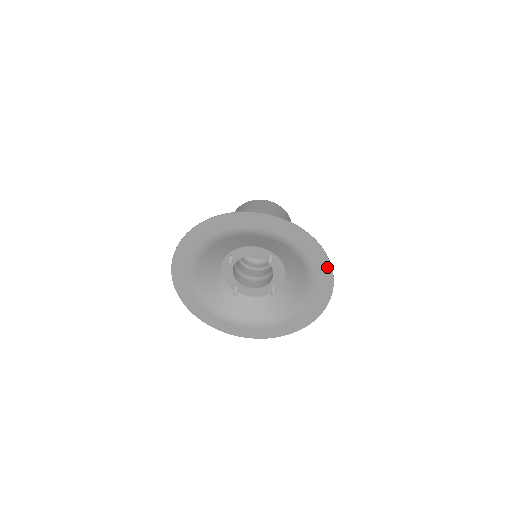
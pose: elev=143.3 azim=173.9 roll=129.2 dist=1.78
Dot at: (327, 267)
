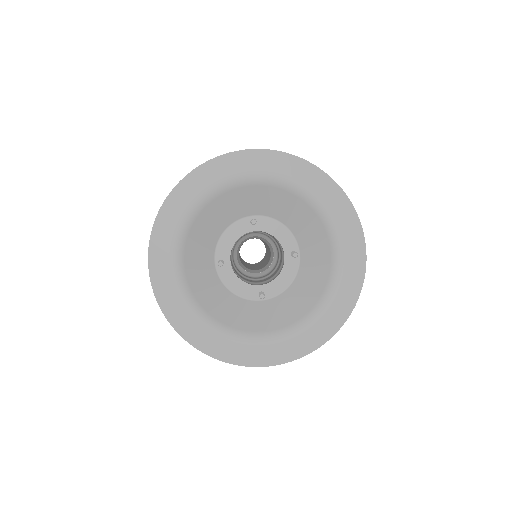
Dot at: (302, 165)
